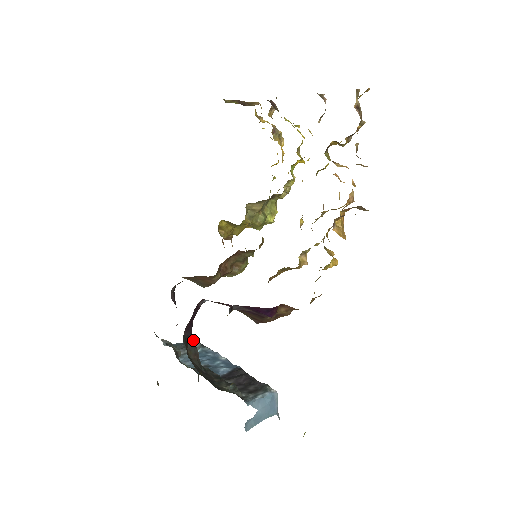
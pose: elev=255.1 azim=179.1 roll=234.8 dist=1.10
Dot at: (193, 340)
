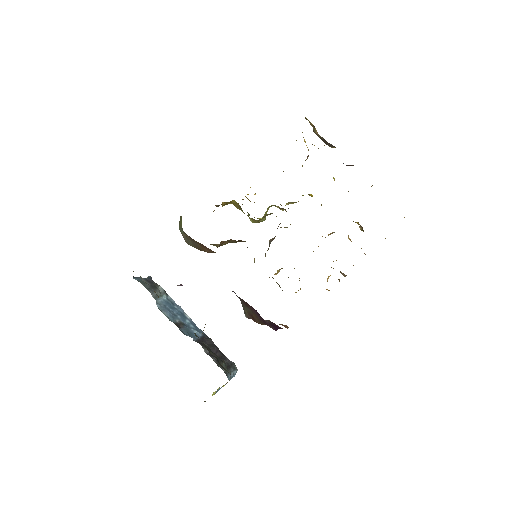
Dot at: occluded
